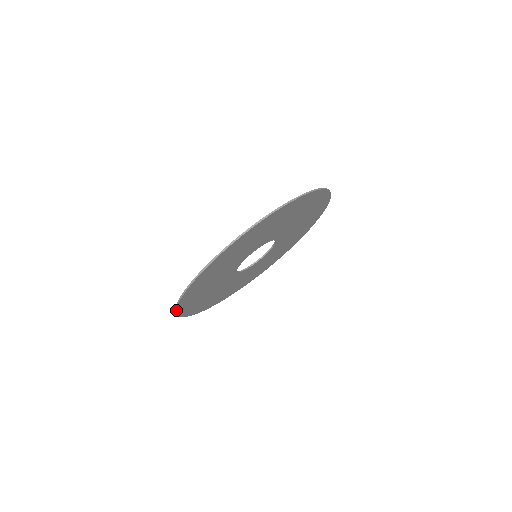
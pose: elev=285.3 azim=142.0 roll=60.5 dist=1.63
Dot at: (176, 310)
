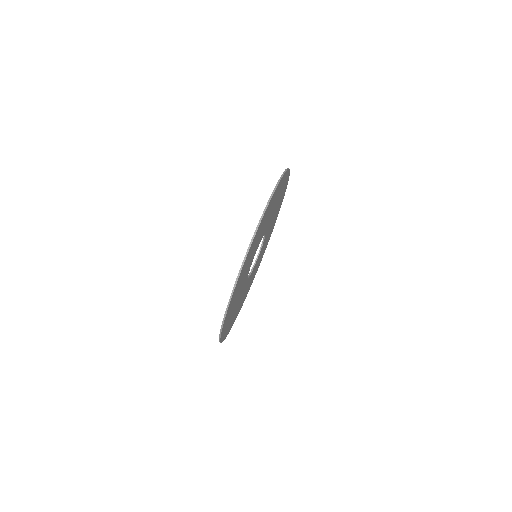
Dot at: (225, 338)
